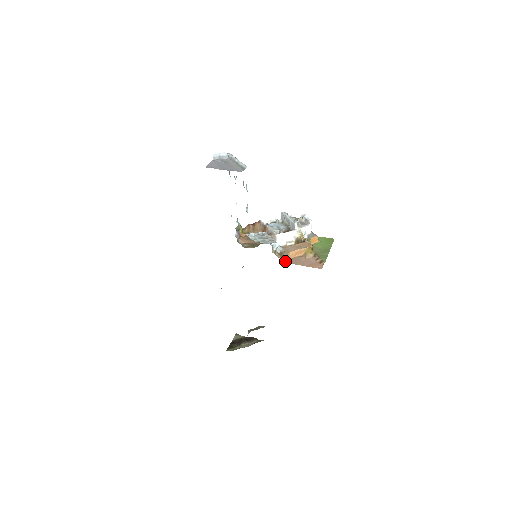
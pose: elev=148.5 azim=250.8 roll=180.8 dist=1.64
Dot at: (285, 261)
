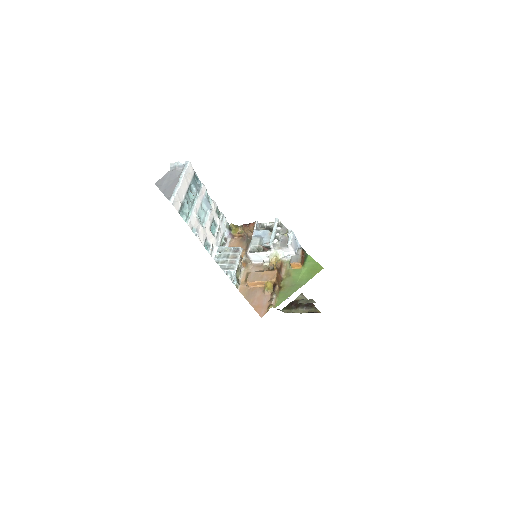
Dot at: (241, 290)
